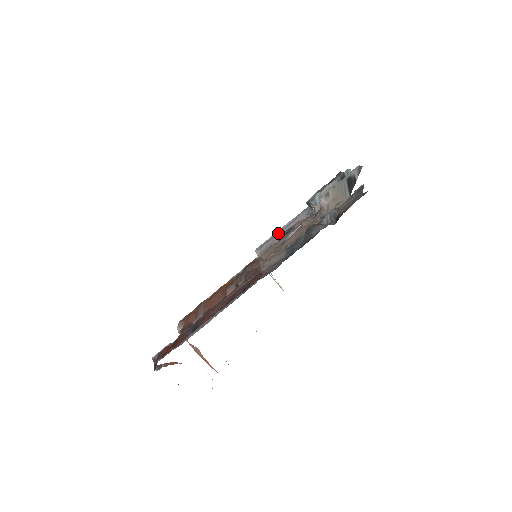
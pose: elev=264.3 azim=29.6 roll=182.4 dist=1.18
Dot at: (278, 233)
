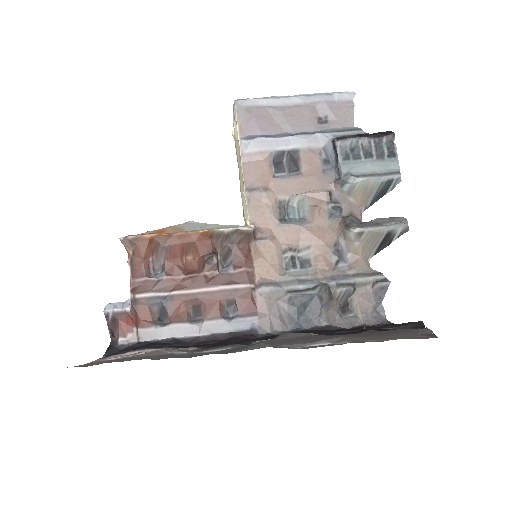
Dot at: (277, 114)
